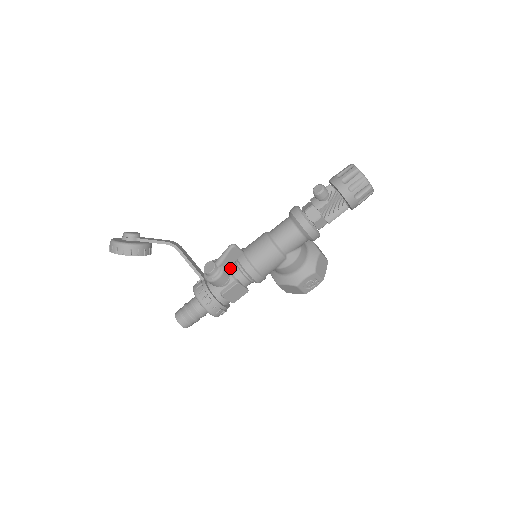
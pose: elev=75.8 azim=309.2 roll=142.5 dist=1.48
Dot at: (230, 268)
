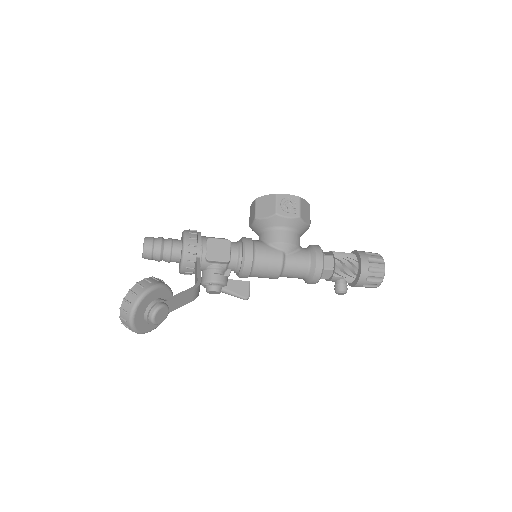
Dot at: (228, 276)
